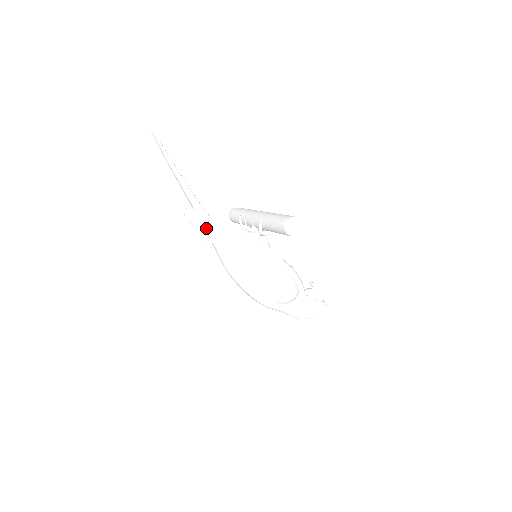
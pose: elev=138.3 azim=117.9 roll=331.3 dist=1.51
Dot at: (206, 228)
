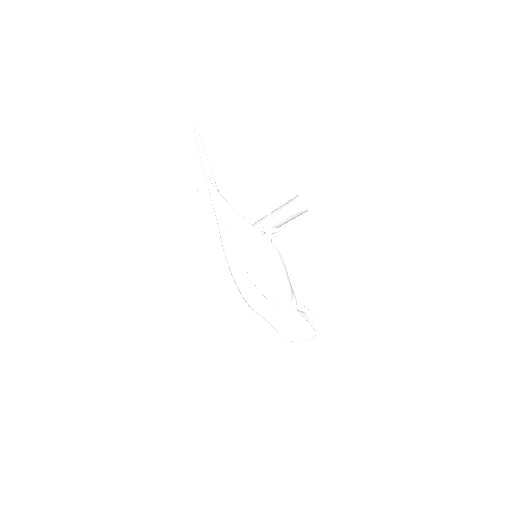
Dot at: (220, 203)
